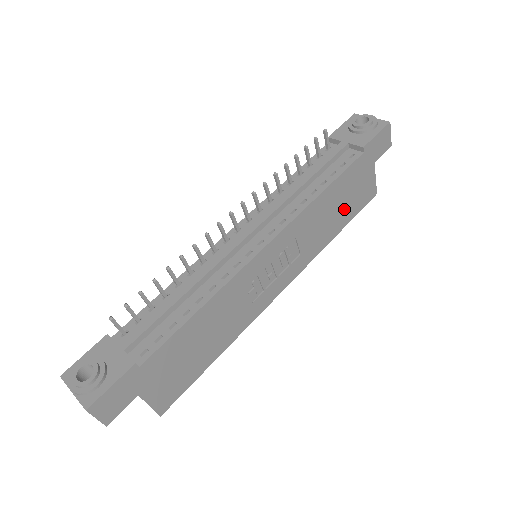
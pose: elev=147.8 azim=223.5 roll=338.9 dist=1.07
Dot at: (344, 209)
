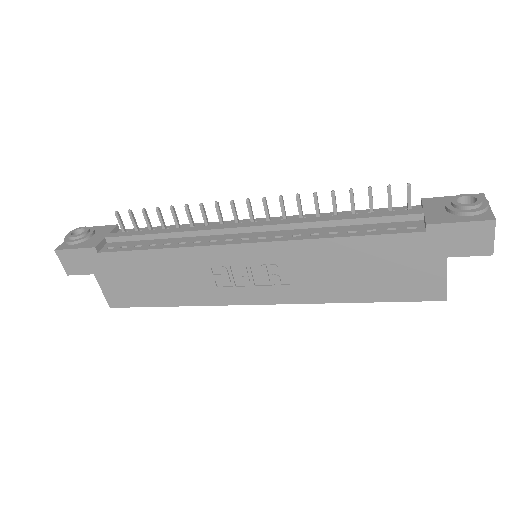
Dot at: (374, 280)
